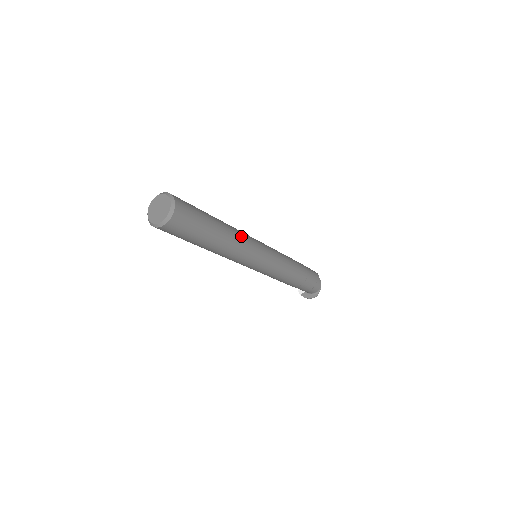
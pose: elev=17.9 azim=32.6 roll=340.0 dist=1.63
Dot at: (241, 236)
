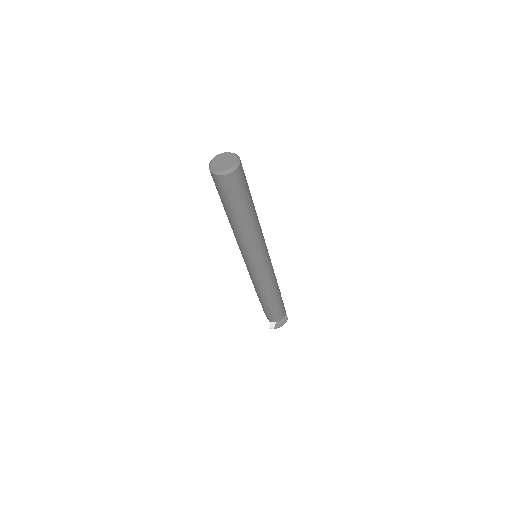
Dot at: occluded
